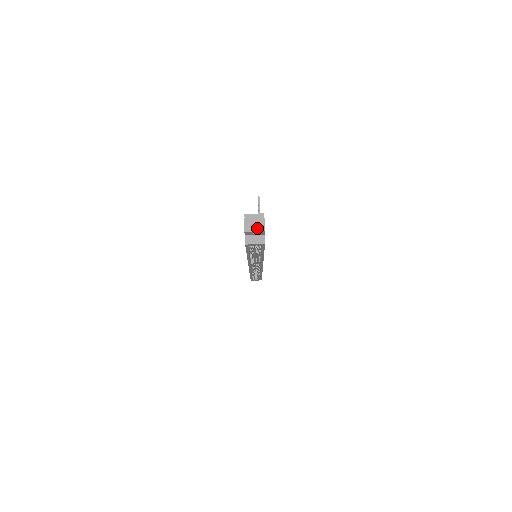
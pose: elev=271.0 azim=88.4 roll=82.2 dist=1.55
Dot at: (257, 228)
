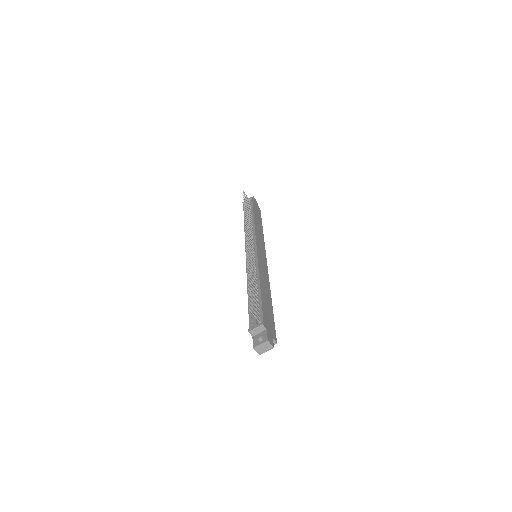
Dot at: (267, 349)
